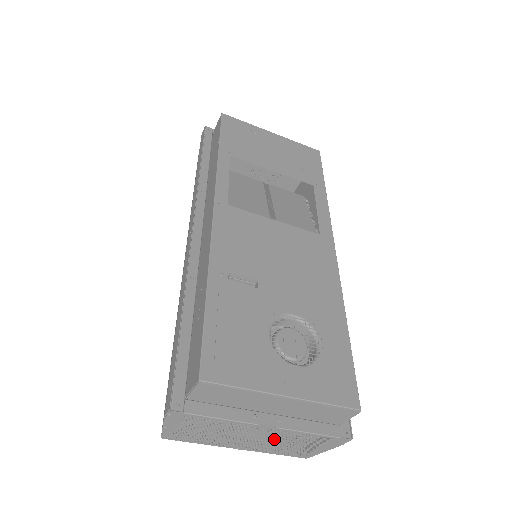
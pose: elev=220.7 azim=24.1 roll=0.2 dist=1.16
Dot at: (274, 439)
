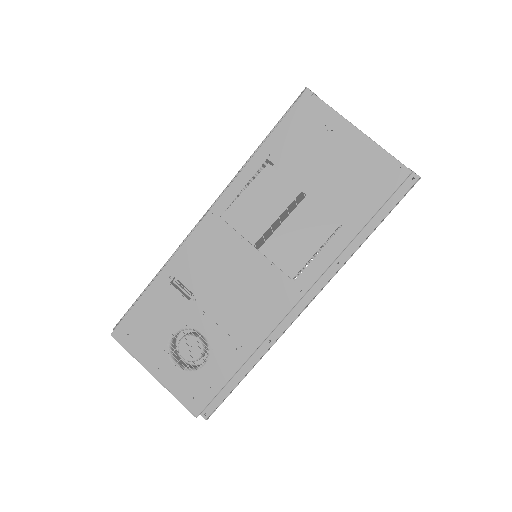
Dot at: occluded
